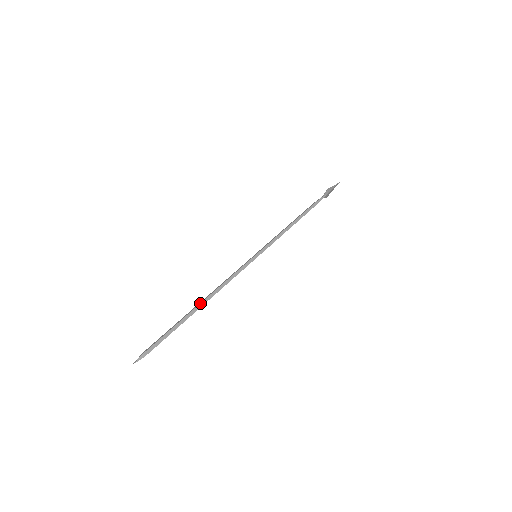
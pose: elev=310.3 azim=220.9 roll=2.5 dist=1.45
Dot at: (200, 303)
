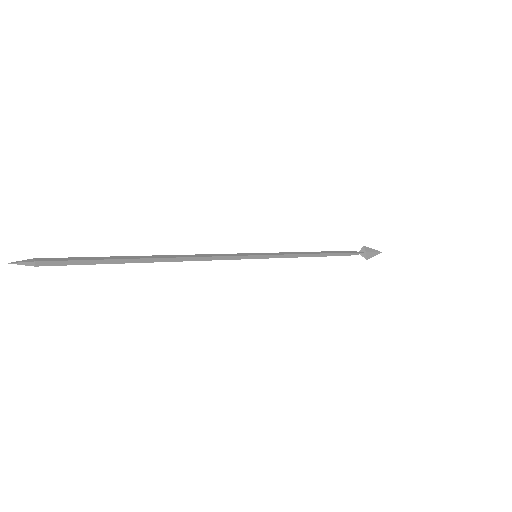
Dot at: (155, 255)
